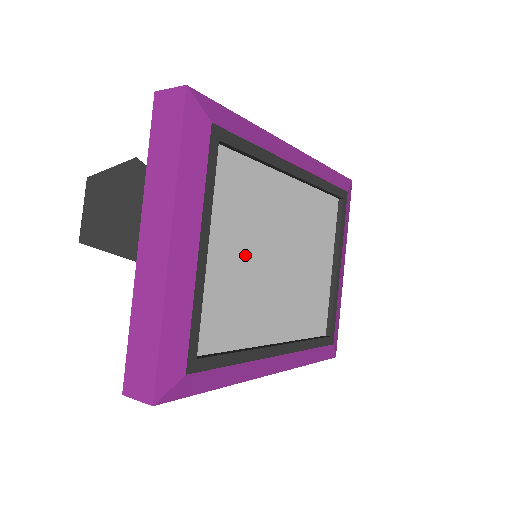
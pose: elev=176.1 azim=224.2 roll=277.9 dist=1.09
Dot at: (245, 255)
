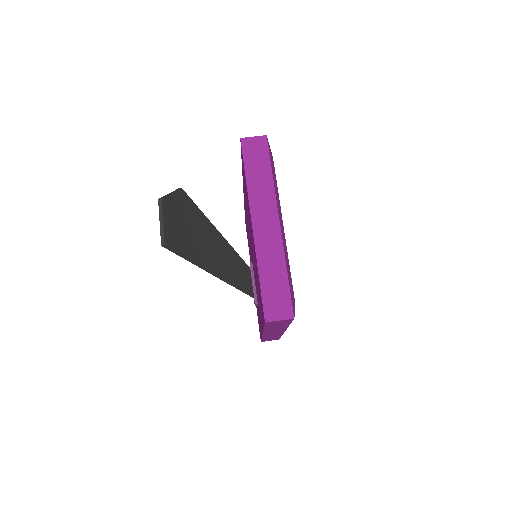
Dot at: occluded
